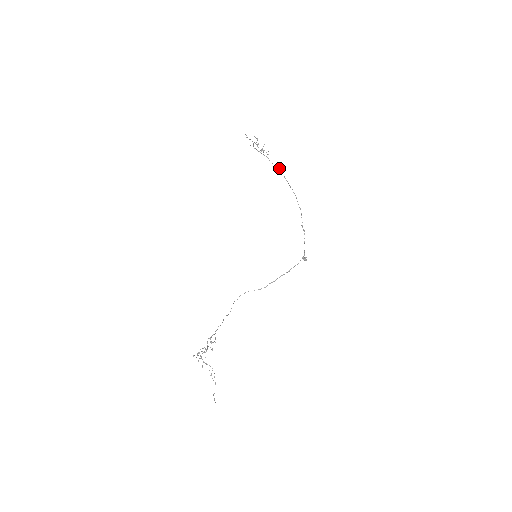
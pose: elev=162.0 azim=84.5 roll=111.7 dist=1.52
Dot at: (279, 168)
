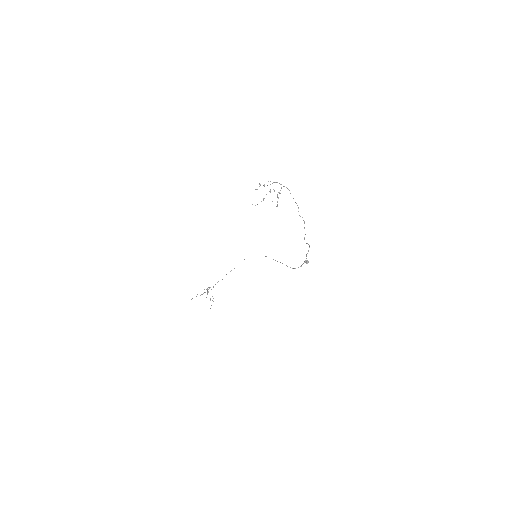
Dot at: (297, 205)
